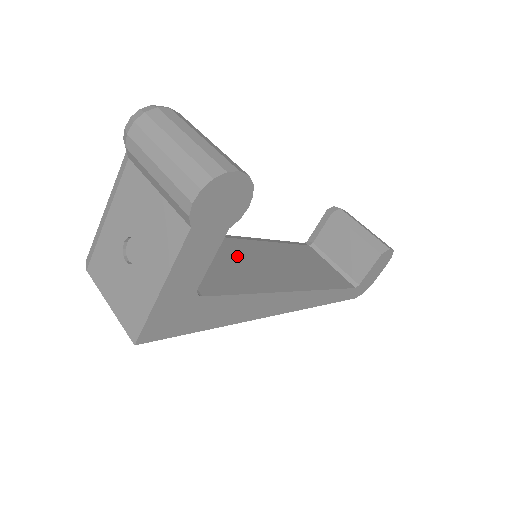
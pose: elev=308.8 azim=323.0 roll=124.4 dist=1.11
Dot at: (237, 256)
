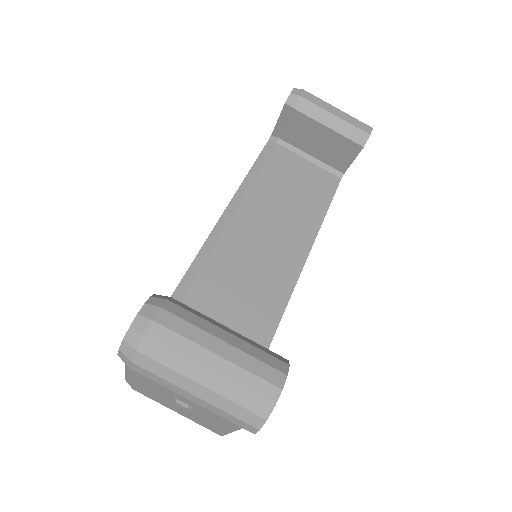
Dot at: (240, 270)
